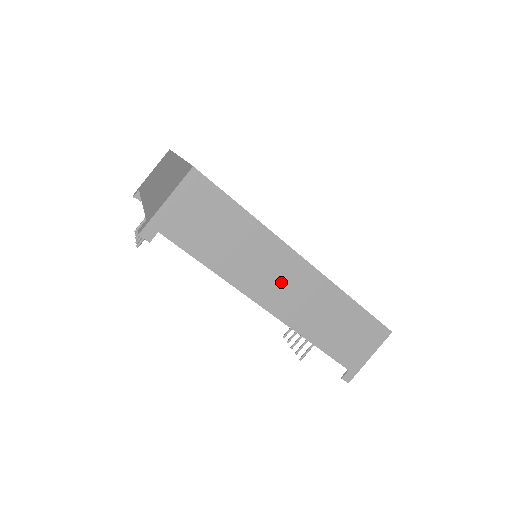
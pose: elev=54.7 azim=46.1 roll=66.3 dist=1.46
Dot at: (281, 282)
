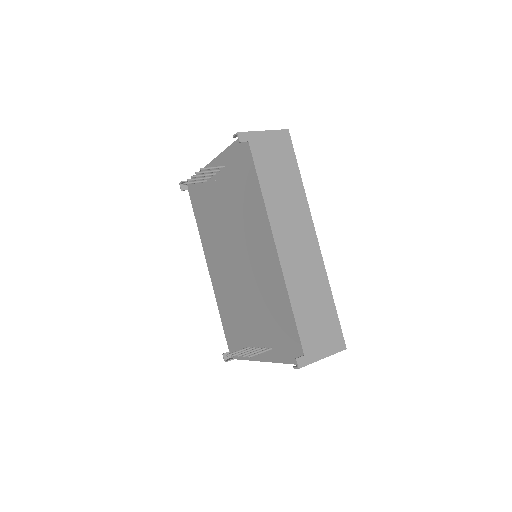
Dot at: (296, 238)
